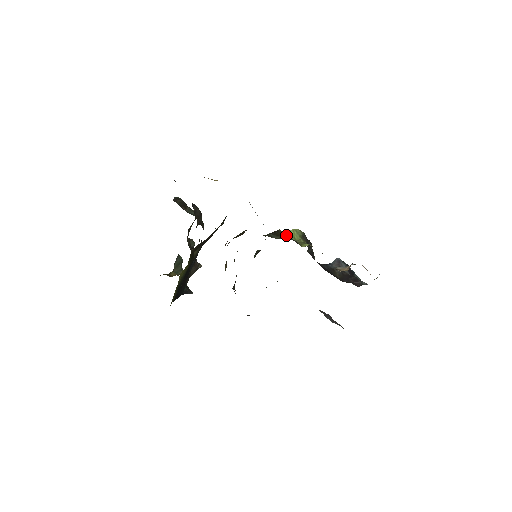
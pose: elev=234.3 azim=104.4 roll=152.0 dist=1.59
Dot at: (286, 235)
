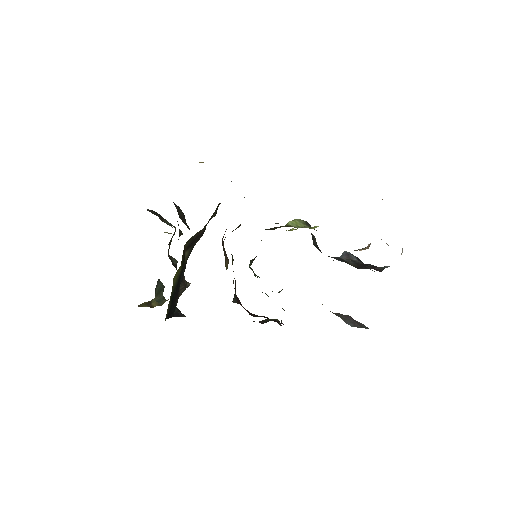
Dot at: occluded
